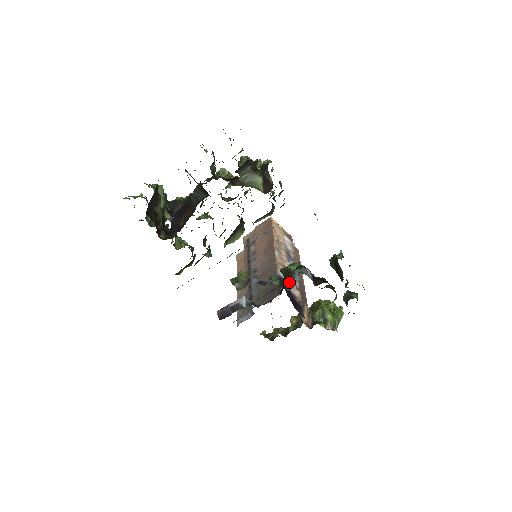
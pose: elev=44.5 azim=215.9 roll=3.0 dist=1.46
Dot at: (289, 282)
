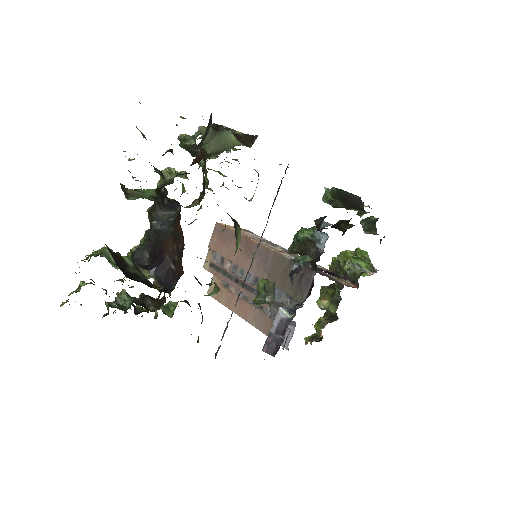
Dot at: (314, 251)
